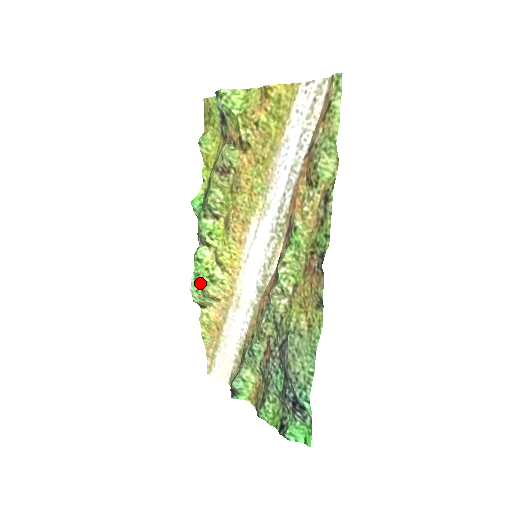
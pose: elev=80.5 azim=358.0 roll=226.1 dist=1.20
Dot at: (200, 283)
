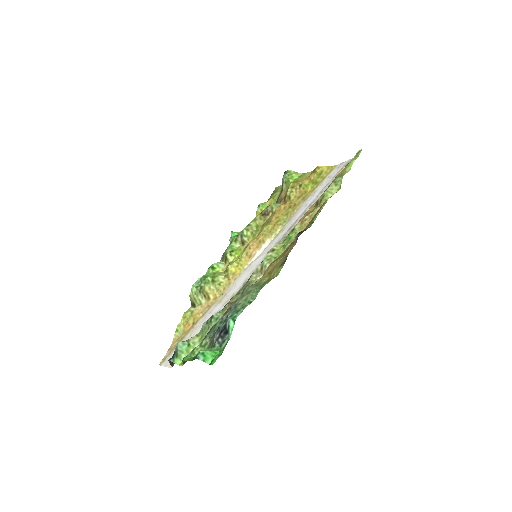
Dot at: (203, 281)
